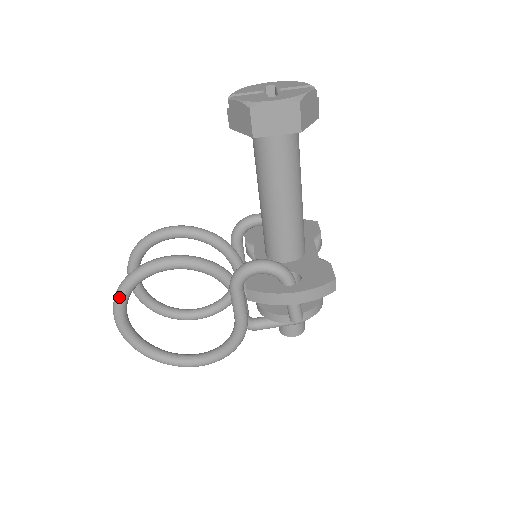
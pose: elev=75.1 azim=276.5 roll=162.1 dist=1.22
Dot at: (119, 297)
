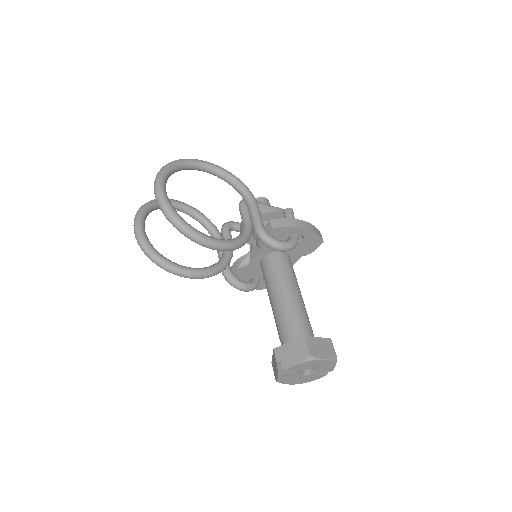
Dot at: (145, 253)
